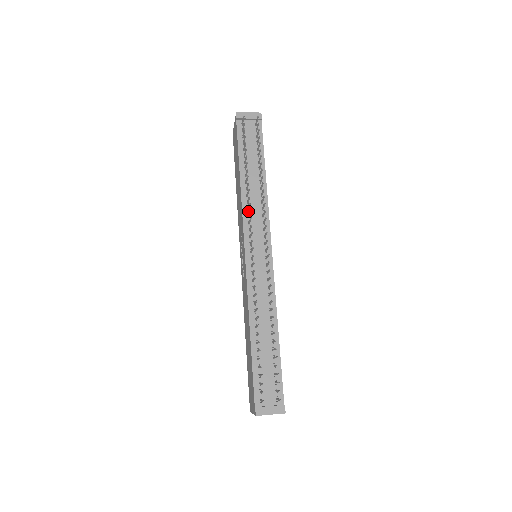
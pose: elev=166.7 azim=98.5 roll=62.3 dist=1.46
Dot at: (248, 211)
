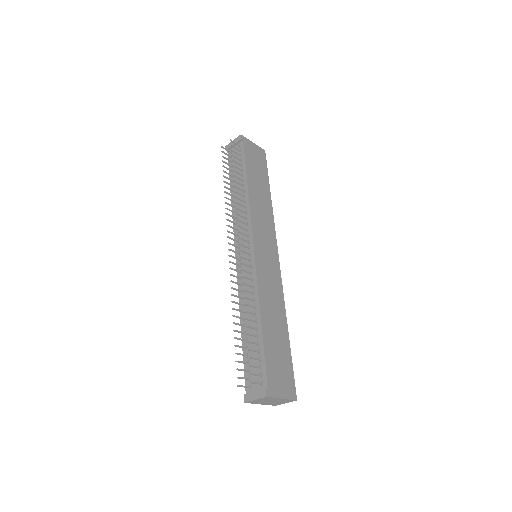
Dot at: (236, 220)
